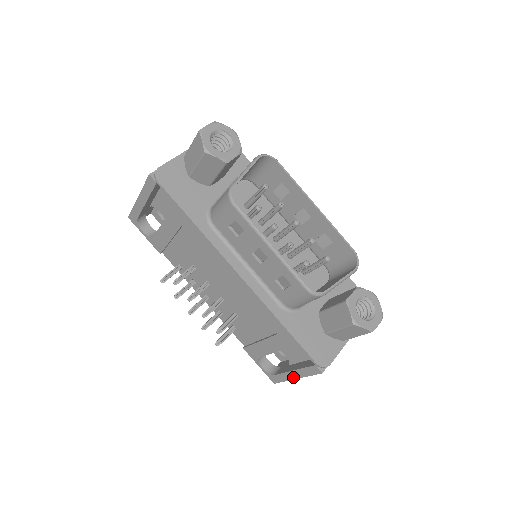
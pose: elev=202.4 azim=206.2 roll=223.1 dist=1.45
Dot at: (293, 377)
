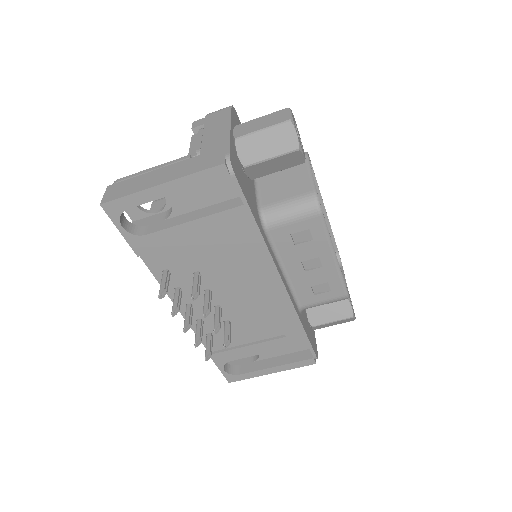
Dot at: (269, 373)
